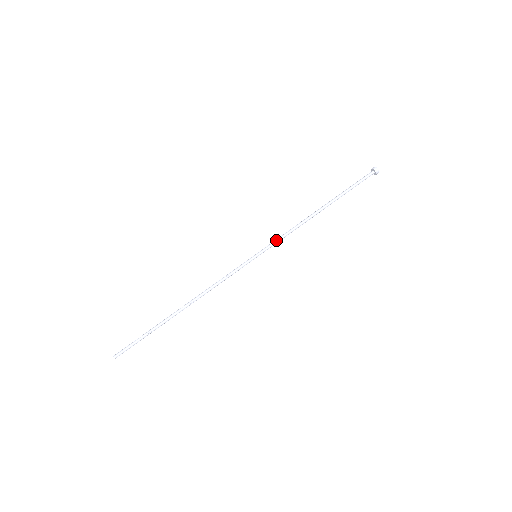
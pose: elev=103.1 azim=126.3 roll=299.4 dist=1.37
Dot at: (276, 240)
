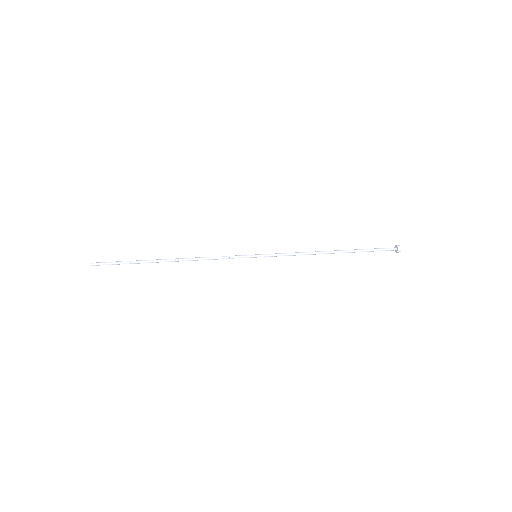
Dot at: (280, 253)
